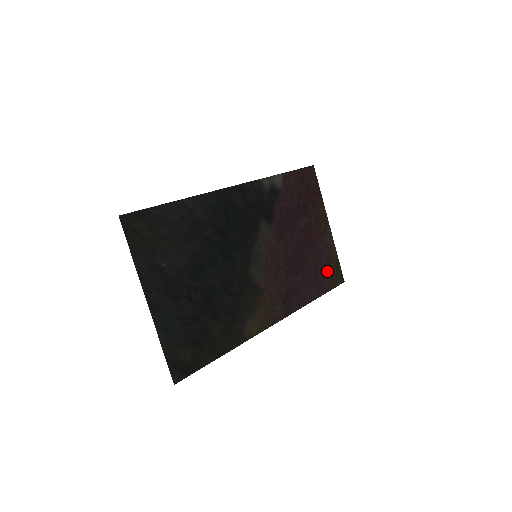
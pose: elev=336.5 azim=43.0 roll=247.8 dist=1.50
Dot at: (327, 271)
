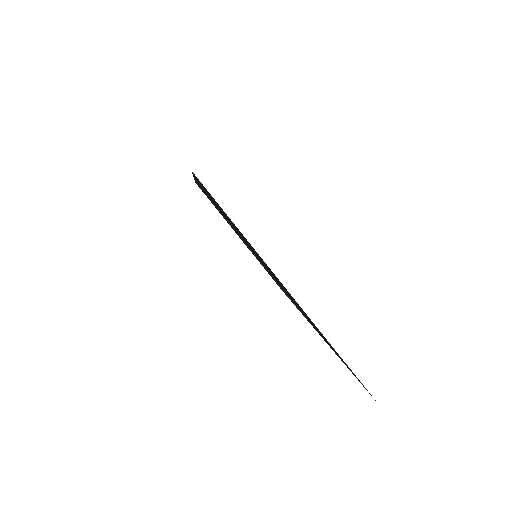
Dot at: occluded
